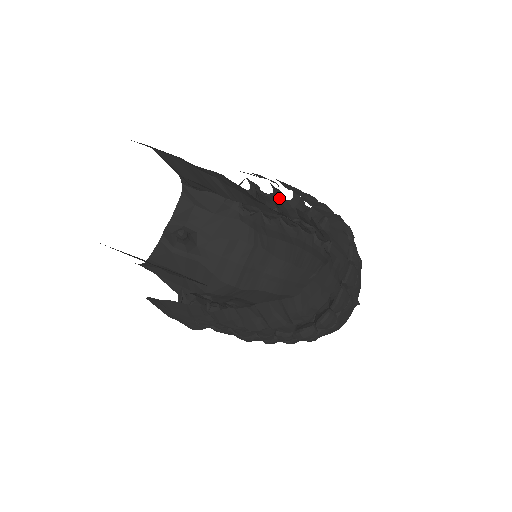
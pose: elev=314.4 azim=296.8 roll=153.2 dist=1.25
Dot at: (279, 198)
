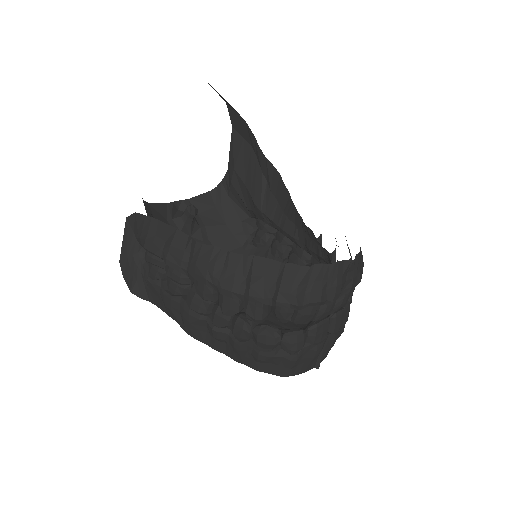
Dot at: occluded
